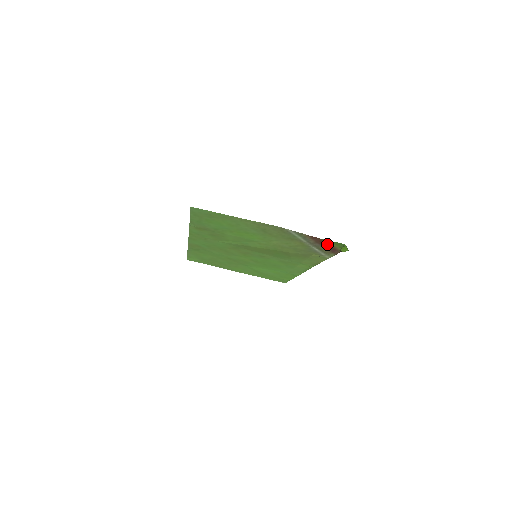
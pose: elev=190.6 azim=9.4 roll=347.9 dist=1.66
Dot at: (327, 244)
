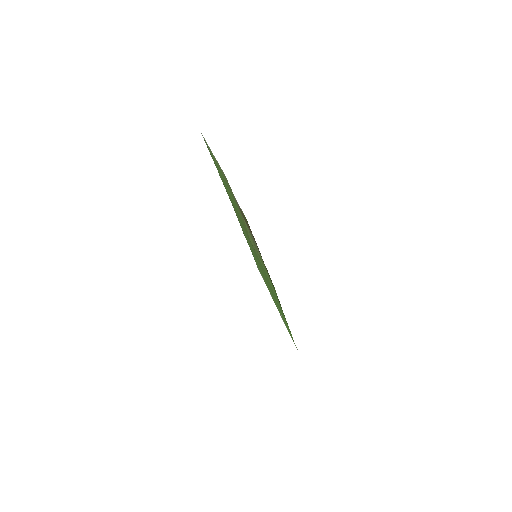
Dot at: occluded
